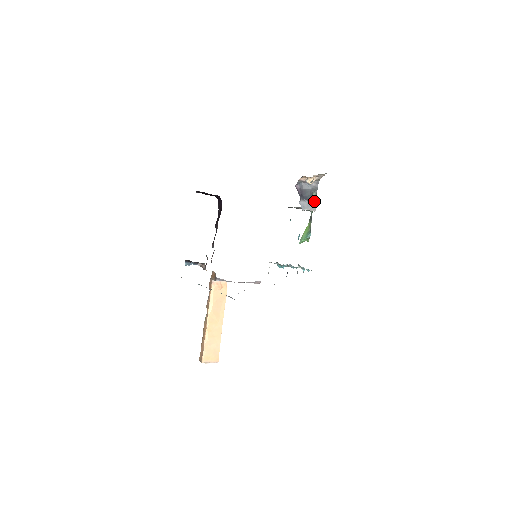
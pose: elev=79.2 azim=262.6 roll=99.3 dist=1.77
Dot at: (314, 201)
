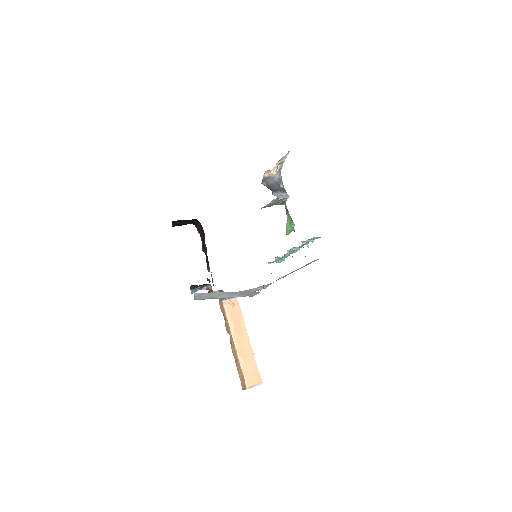
Dot at: (284, 191)
